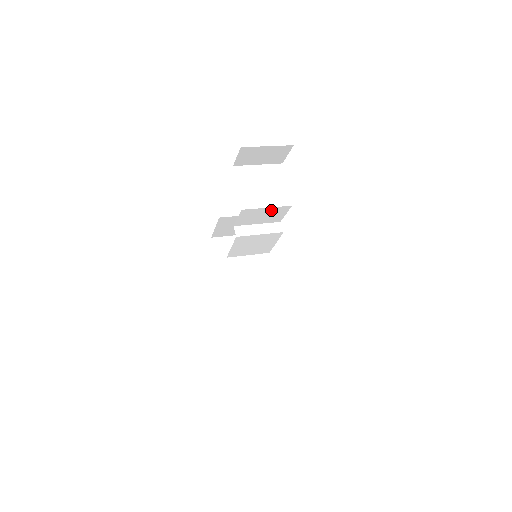
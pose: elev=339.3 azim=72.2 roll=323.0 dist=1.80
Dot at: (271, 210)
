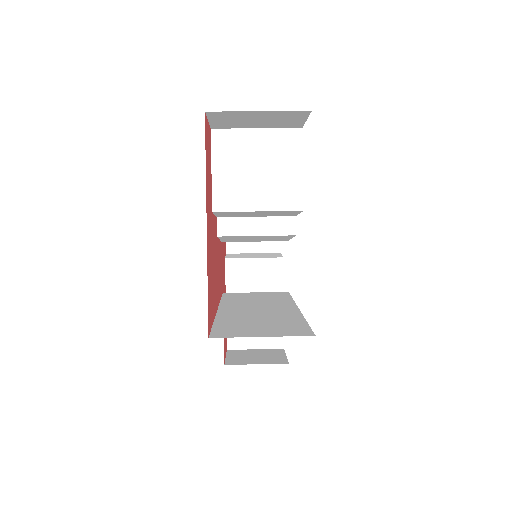
Dot at: occluded
